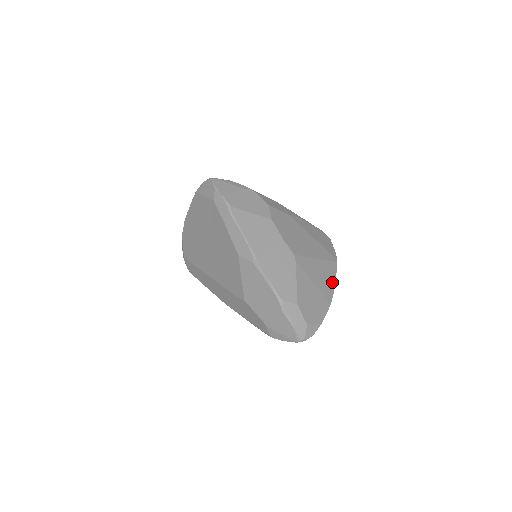
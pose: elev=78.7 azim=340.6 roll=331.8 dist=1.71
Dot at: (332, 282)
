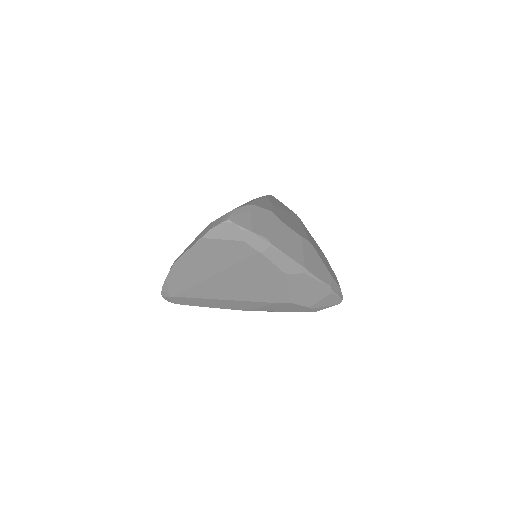
Dot at: occluded
